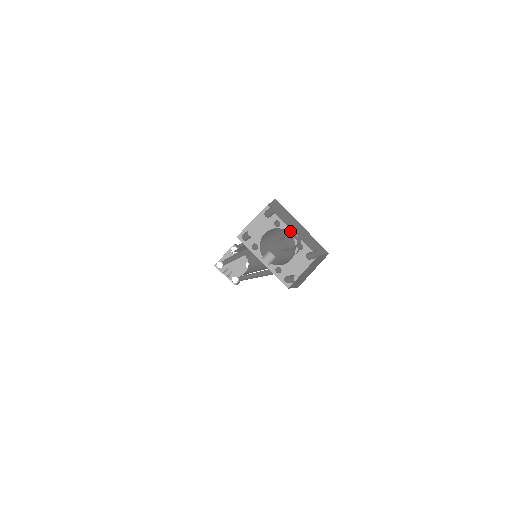
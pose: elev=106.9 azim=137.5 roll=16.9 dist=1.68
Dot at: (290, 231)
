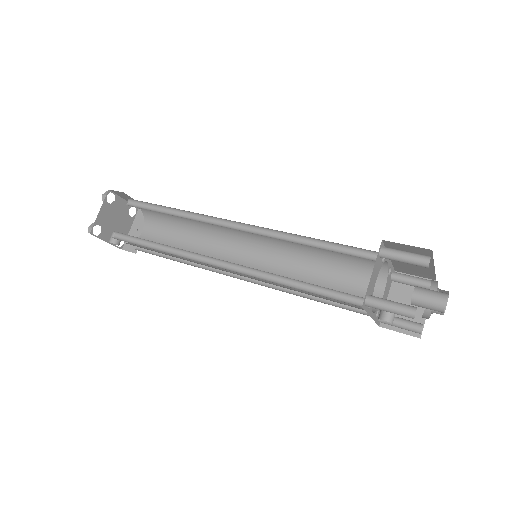
Dot at: (388, 259)
